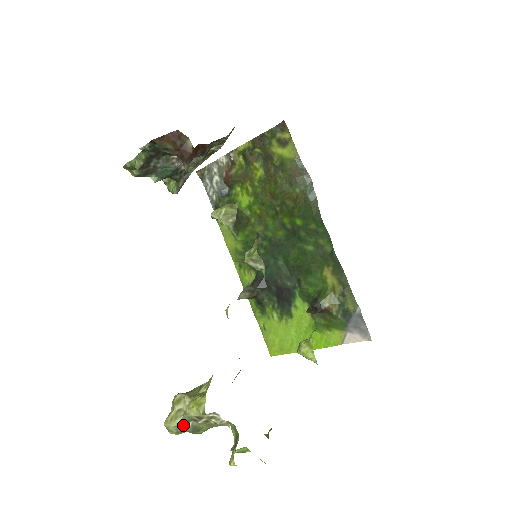
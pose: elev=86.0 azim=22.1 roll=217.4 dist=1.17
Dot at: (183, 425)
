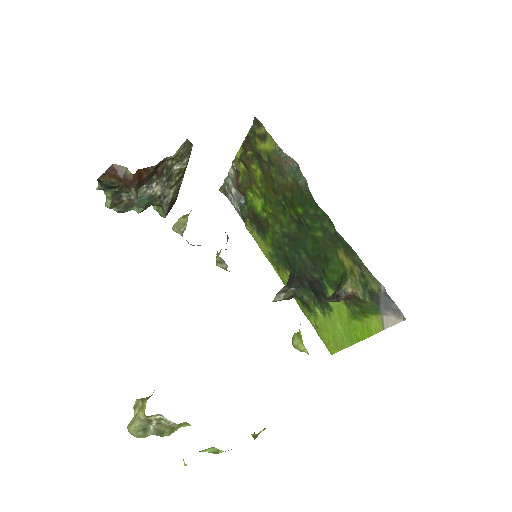
Dot at: (143, 429)
